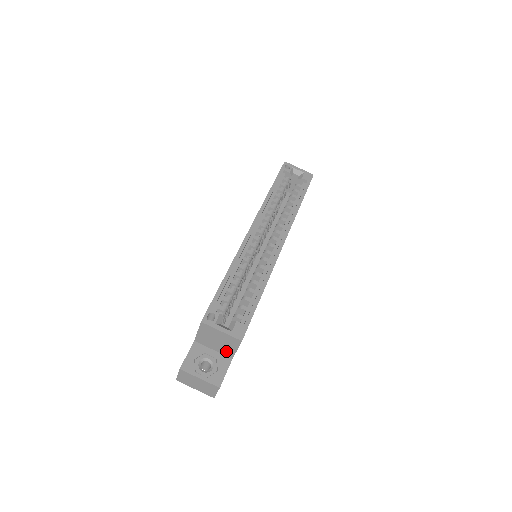
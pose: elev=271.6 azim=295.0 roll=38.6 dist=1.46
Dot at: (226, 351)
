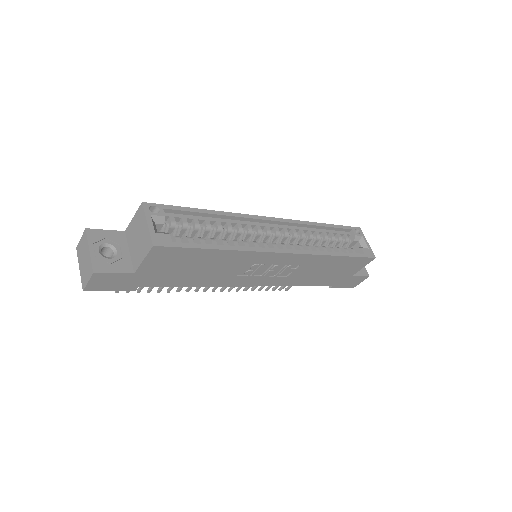
Dot at: (136, 258)
